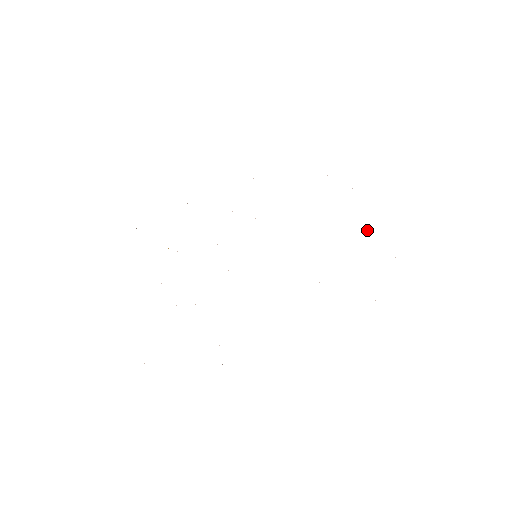
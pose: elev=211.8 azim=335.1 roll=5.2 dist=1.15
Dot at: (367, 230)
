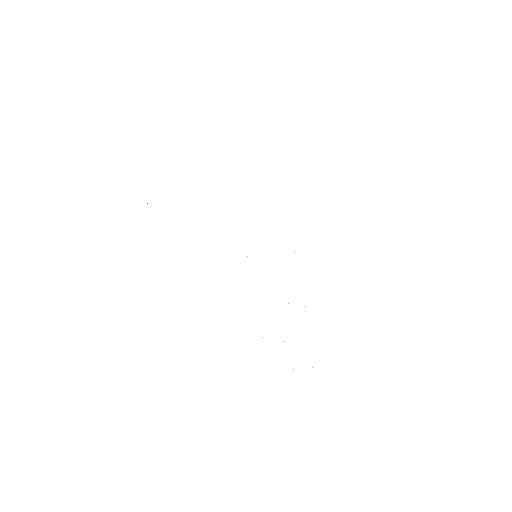
Dot at: occluded
